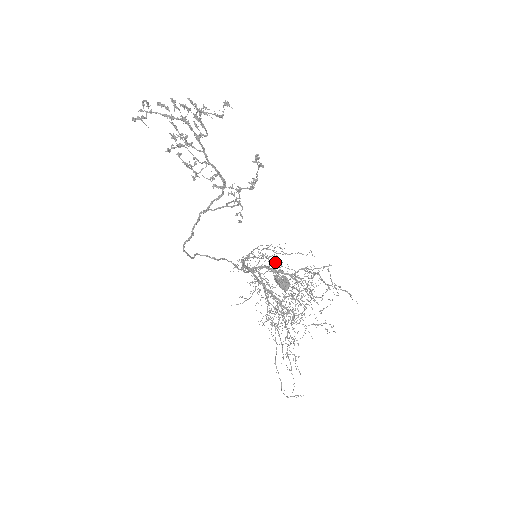
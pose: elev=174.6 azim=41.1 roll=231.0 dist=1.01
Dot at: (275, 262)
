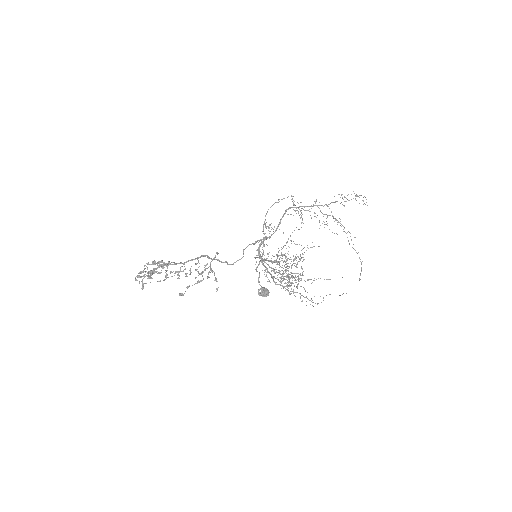
Dot at: occluded
